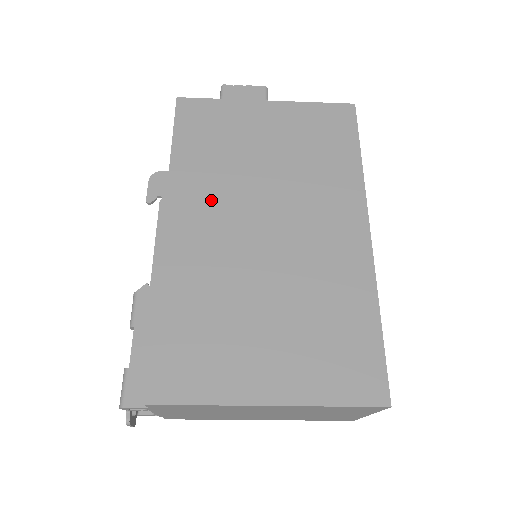
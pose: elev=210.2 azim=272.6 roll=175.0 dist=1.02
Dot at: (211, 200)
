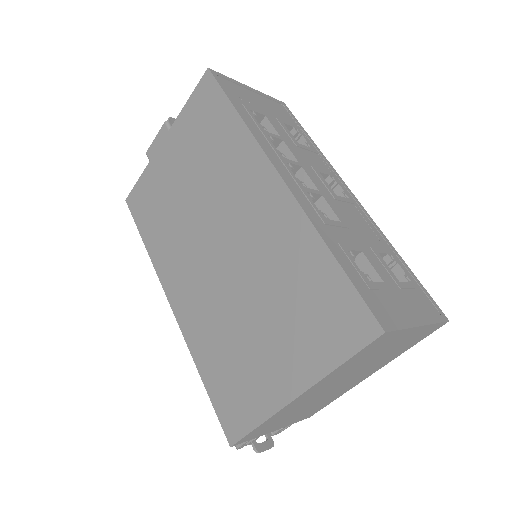
Dot at: (180, 259)
